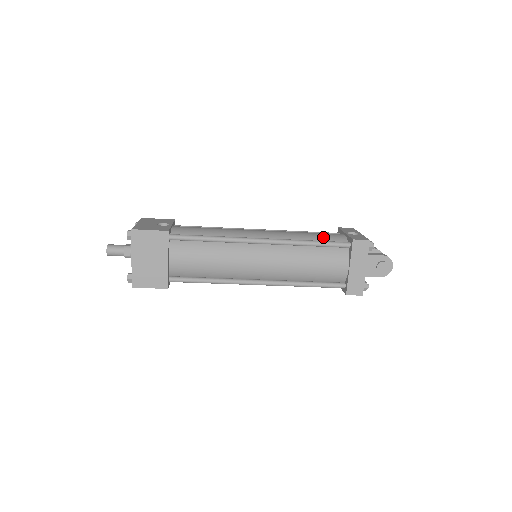
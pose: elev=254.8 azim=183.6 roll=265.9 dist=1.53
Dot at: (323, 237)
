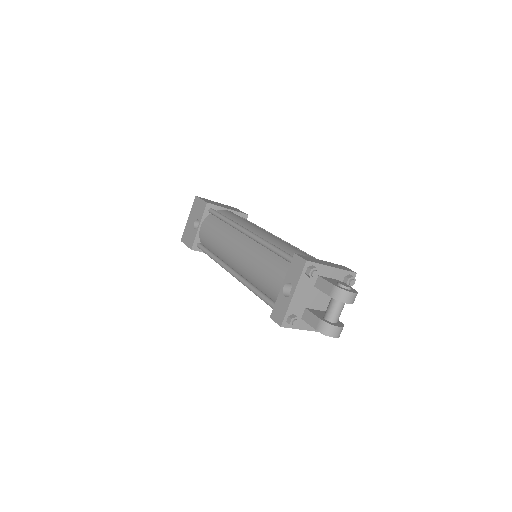
Dot at: (266, 285)
